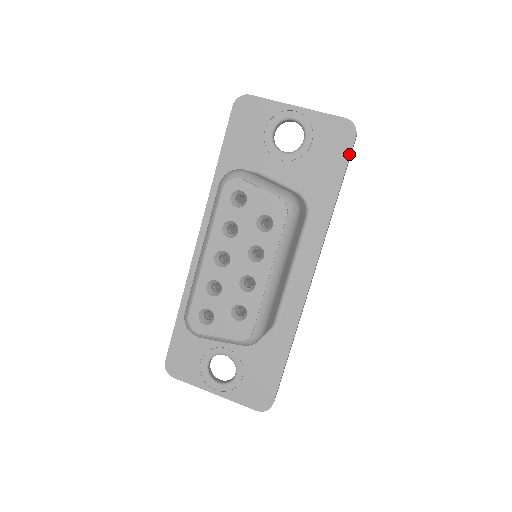
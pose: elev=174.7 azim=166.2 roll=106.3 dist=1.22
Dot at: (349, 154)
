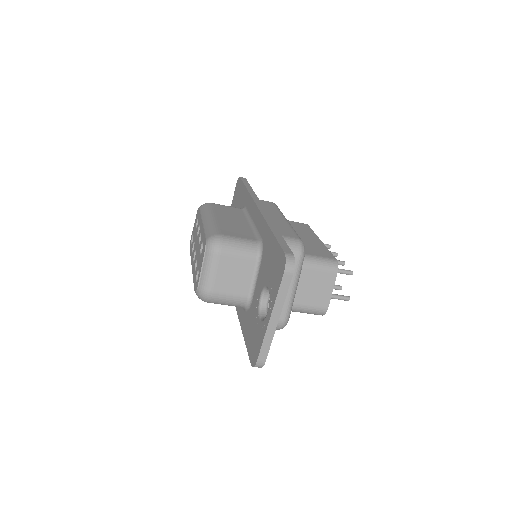
Dot at: (241, 181)
